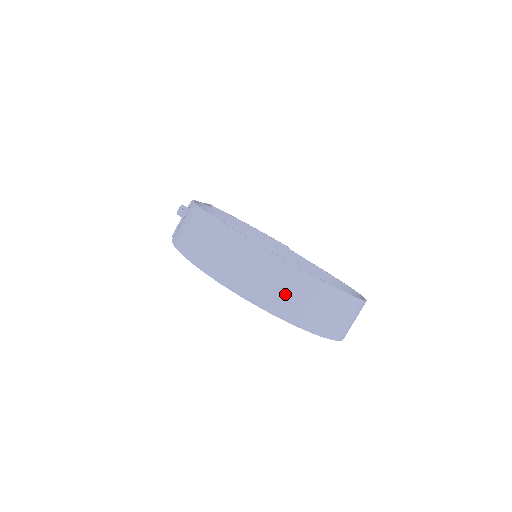
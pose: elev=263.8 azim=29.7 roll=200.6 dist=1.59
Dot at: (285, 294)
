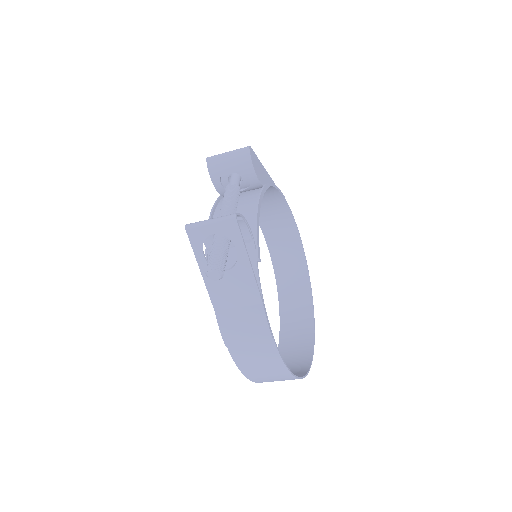
Dot at: (294, 352)
